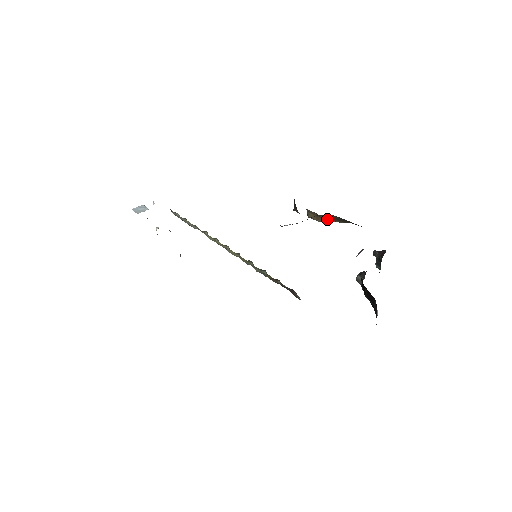
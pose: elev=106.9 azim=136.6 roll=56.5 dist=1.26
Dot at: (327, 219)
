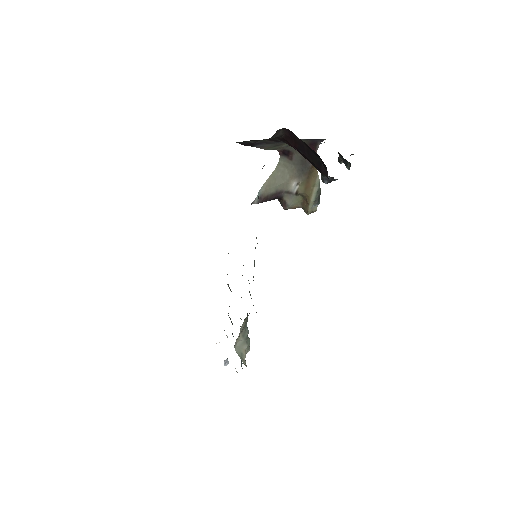
Dot at: (308, 190)
